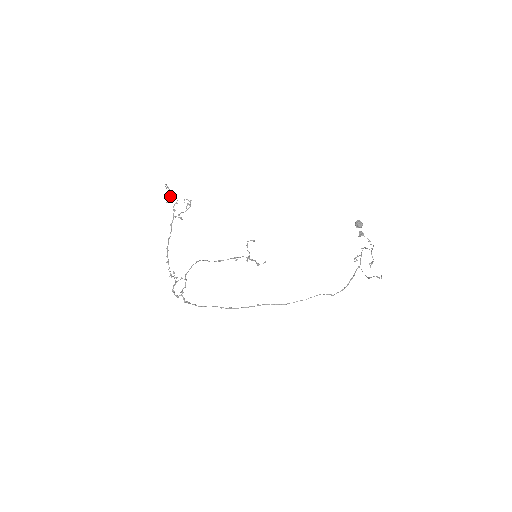
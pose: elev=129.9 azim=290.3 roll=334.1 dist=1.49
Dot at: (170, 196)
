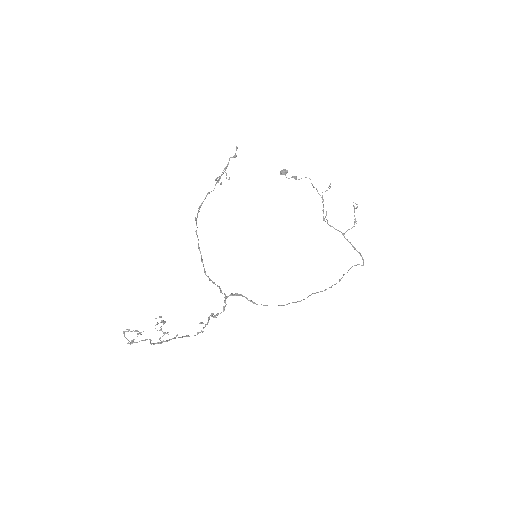
Dot at: (137, 331)
